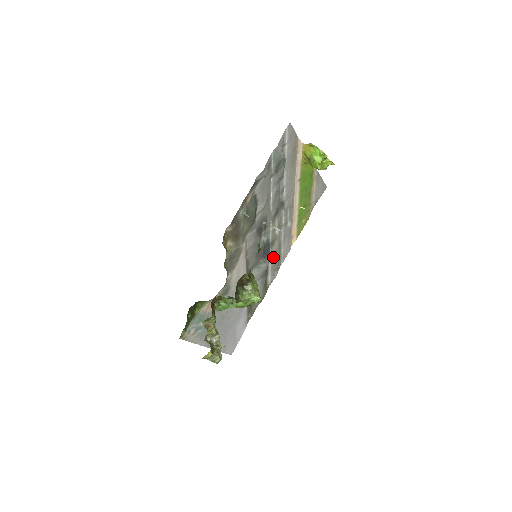
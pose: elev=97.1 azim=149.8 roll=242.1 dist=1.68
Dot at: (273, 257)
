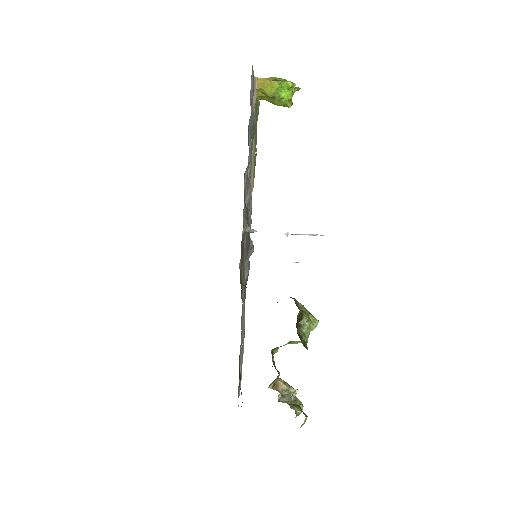
Dot at: occluded
